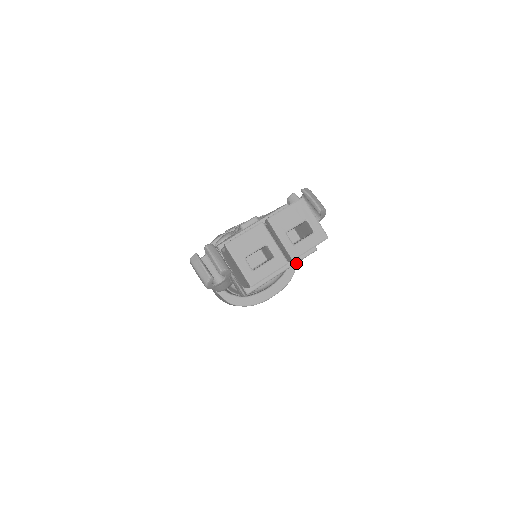
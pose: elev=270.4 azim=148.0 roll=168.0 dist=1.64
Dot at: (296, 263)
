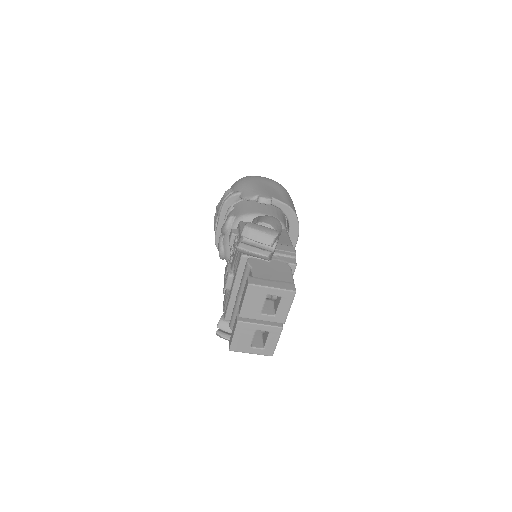
Dot at: (291, 210)
